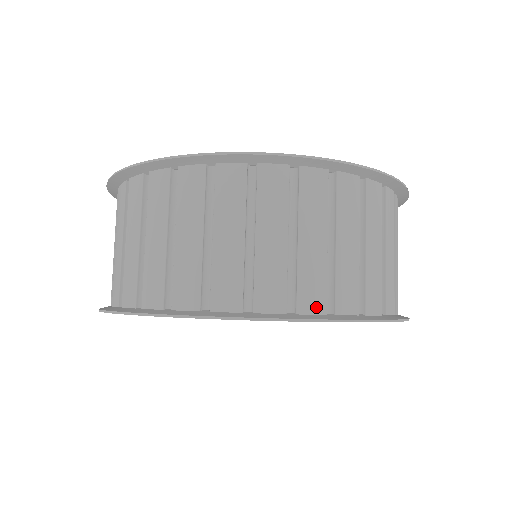
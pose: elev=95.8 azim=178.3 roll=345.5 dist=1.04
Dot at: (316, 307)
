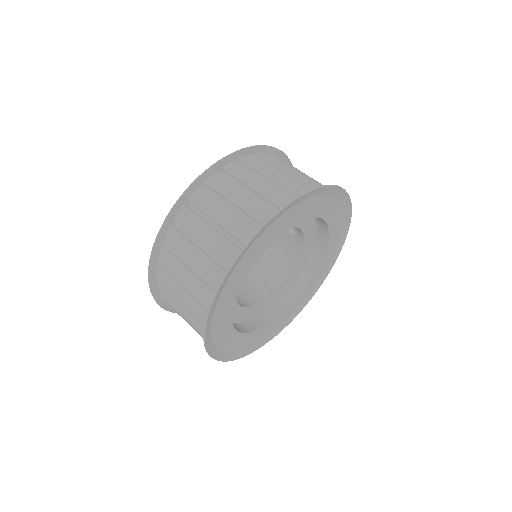
Dot at: occluded
